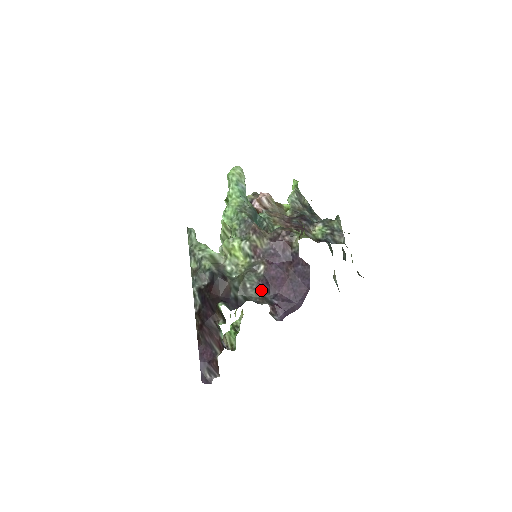
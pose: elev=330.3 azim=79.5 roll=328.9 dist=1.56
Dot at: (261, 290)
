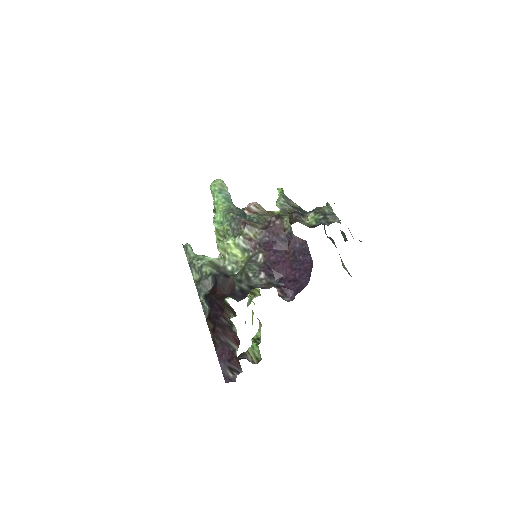
Dot at: (265, 276)
